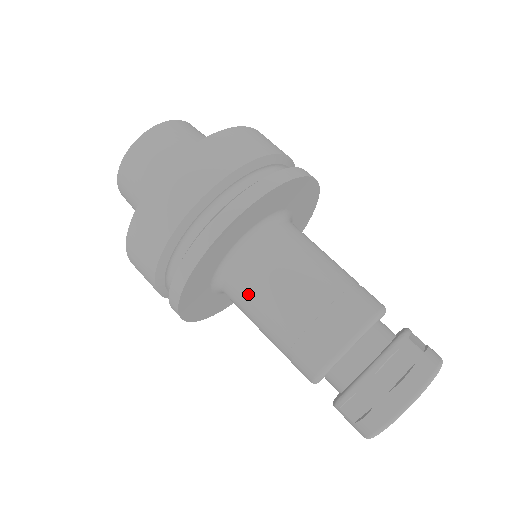
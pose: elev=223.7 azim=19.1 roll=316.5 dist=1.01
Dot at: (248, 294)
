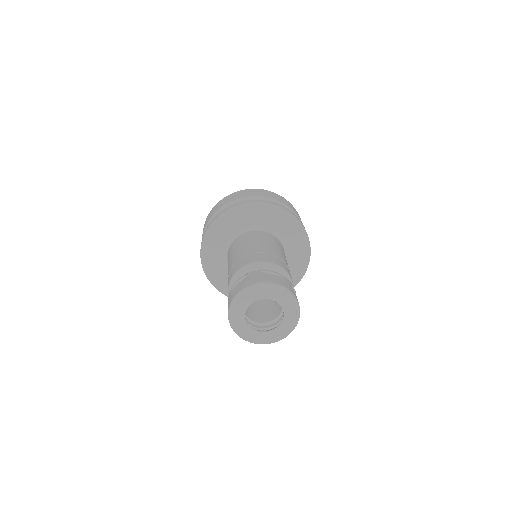
Dot at: occluded
